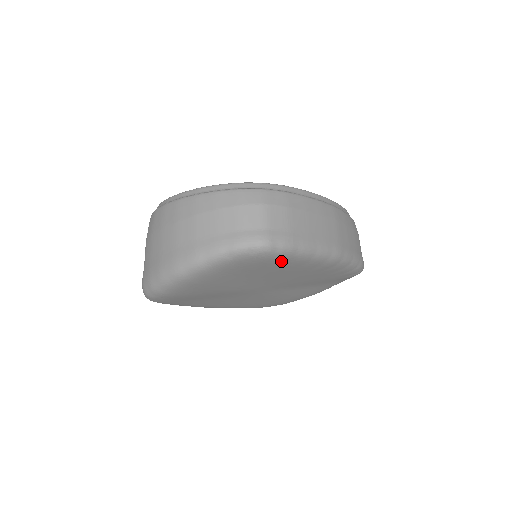
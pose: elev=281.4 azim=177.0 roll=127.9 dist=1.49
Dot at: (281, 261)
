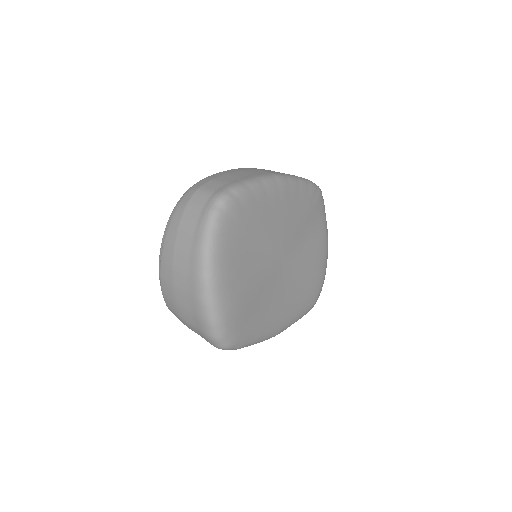
Dot at: (248, 203)
